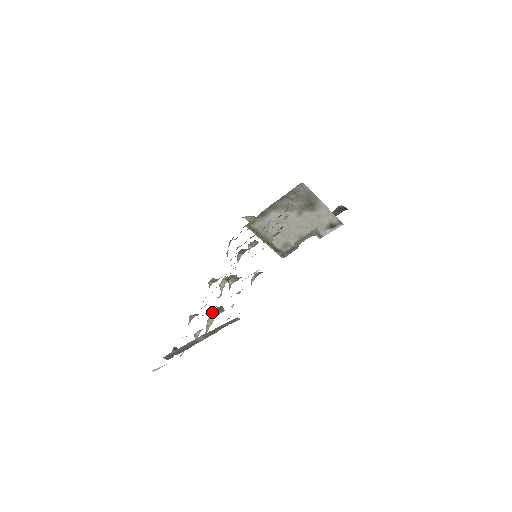
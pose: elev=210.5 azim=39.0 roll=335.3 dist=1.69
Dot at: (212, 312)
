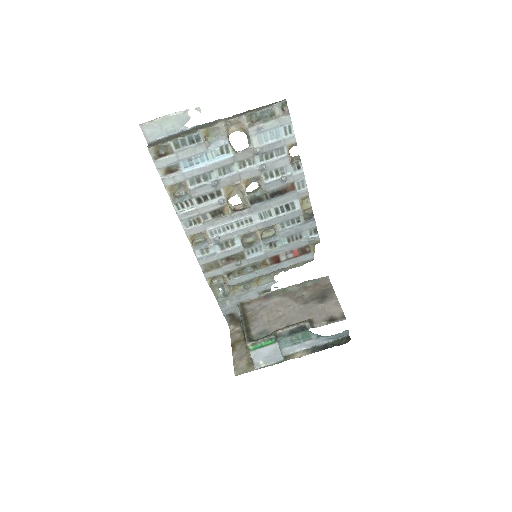
Dot at: (234, 149)
